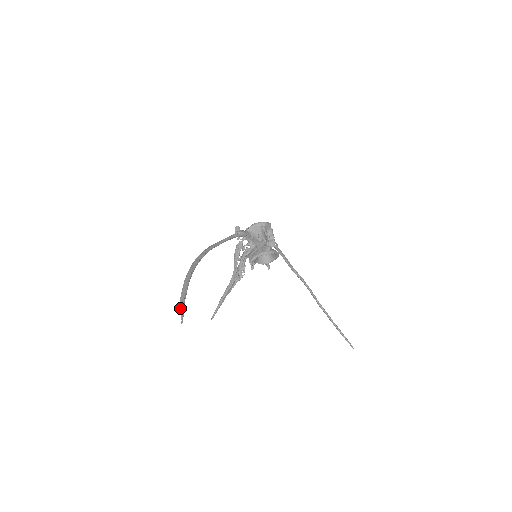
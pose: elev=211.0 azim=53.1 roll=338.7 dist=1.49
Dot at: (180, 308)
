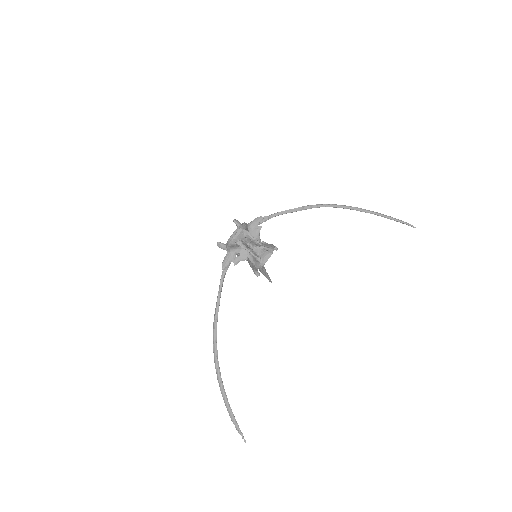
Dot at: (236, 429)
